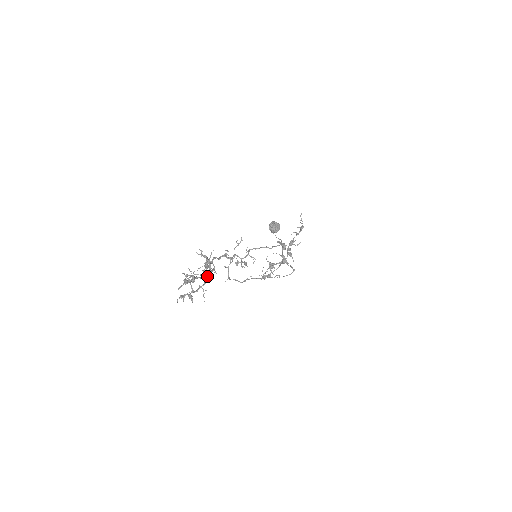
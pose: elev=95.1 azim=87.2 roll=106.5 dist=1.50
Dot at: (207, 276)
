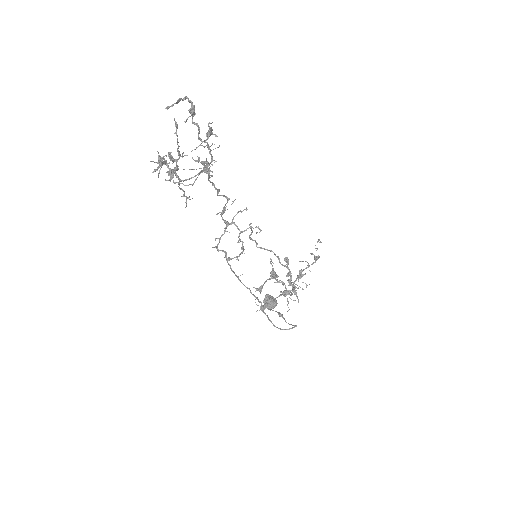
Dot at: (201, 170)
